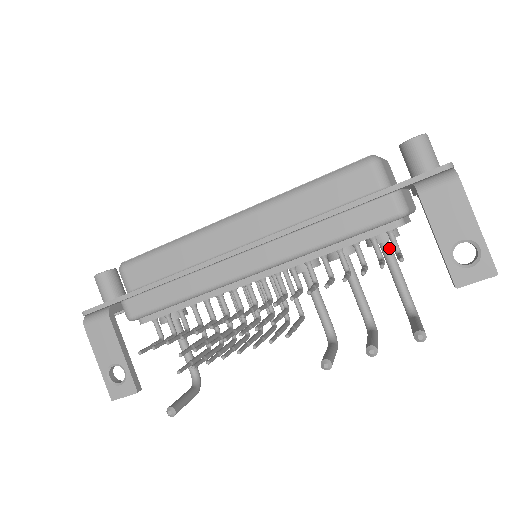
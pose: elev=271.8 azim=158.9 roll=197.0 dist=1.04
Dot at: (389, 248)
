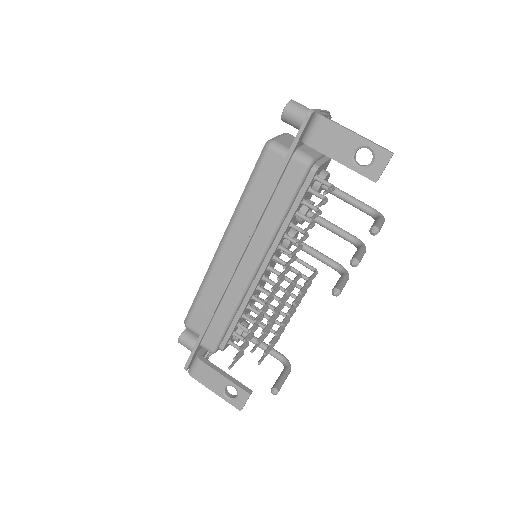
Dot at: occluded
